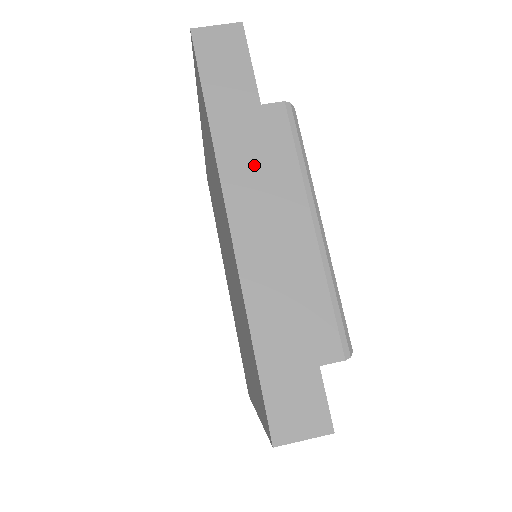
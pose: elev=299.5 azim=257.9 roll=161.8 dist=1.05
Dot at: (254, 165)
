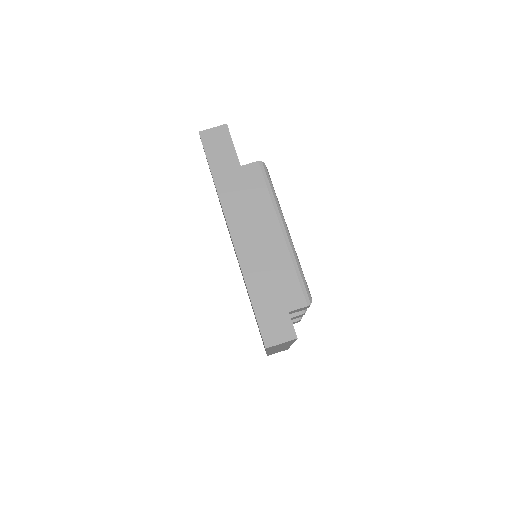
Dot at: (241, 202)
